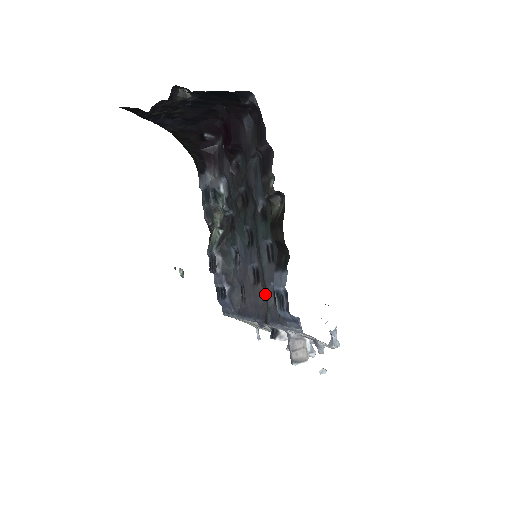
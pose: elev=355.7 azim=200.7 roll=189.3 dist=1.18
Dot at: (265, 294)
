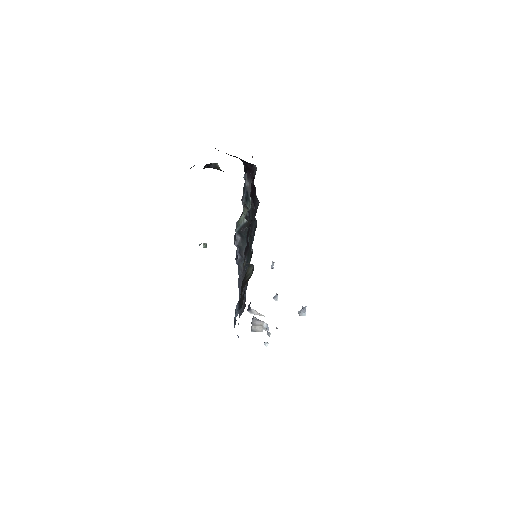
Dot at: (243, 293)
